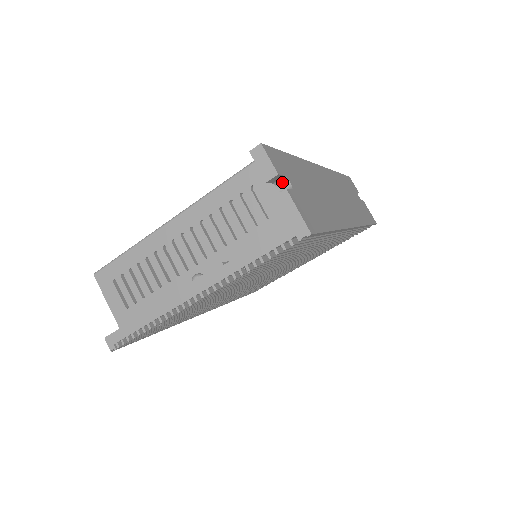
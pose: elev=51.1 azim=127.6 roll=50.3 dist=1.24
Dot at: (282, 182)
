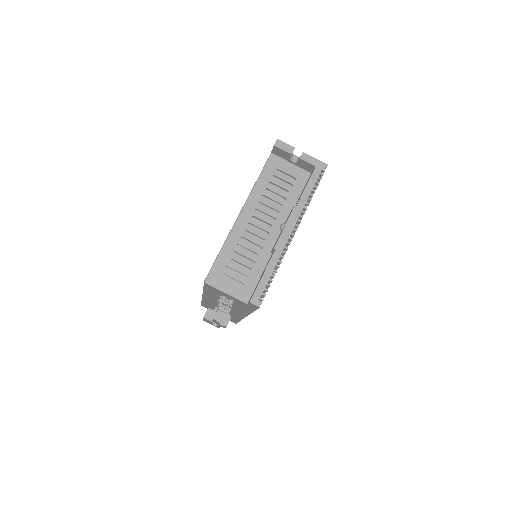
Dot at: (292, 157)
